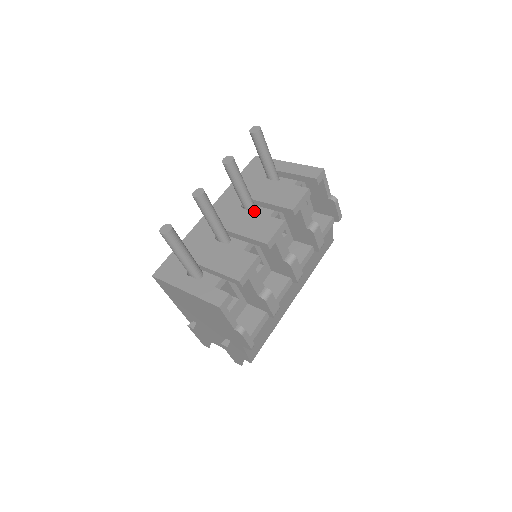
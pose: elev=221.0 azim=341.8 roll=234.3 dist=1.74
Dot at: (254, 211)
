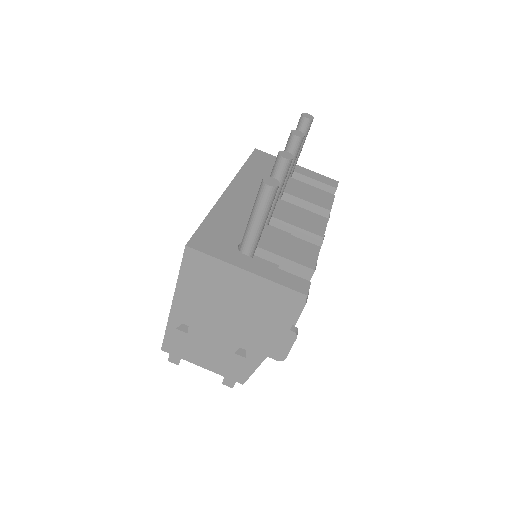
Dot at: occluded
